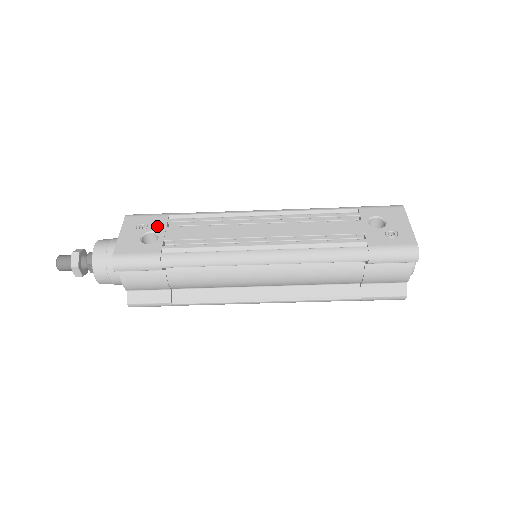
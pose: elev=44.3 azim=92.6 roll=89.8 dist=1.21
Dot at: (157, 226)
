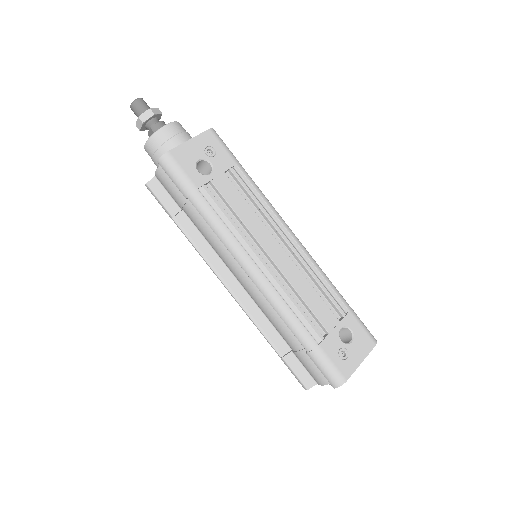
Dot at: (219, 164)
